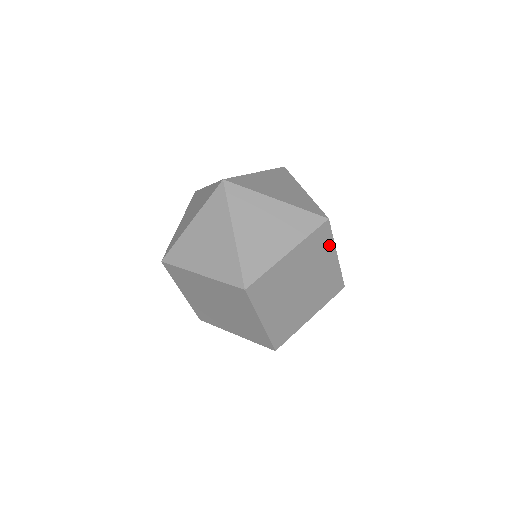
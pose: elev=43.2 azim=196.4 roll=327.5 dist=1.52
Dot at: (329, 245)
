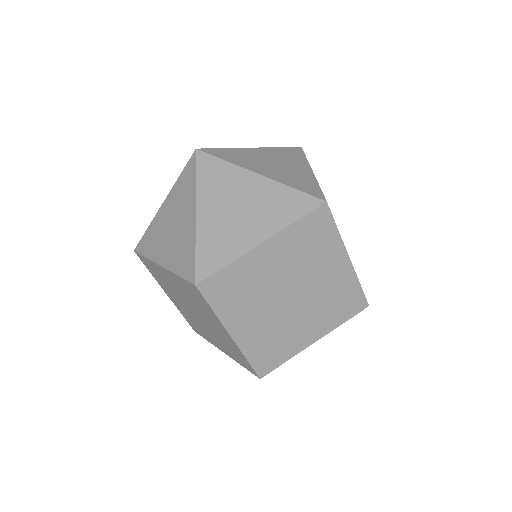
Dot at: (333, 241)
